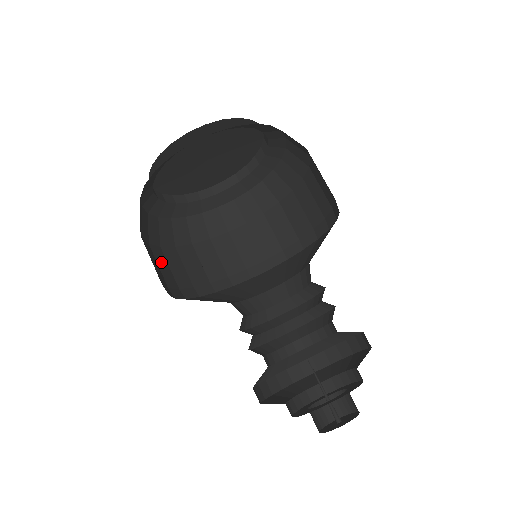
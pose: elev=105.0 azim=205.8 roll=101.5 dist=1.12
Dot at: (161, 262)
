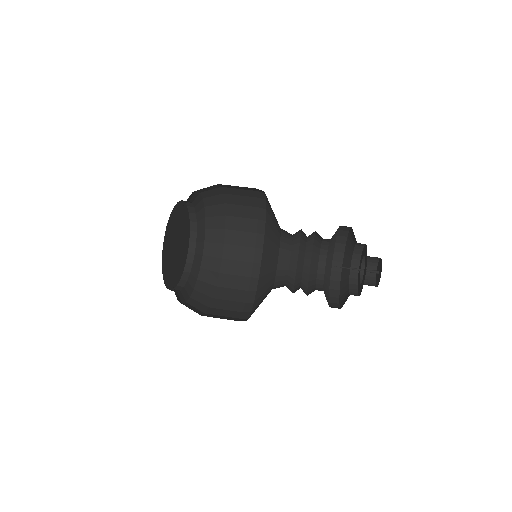
Dot at: occluded
